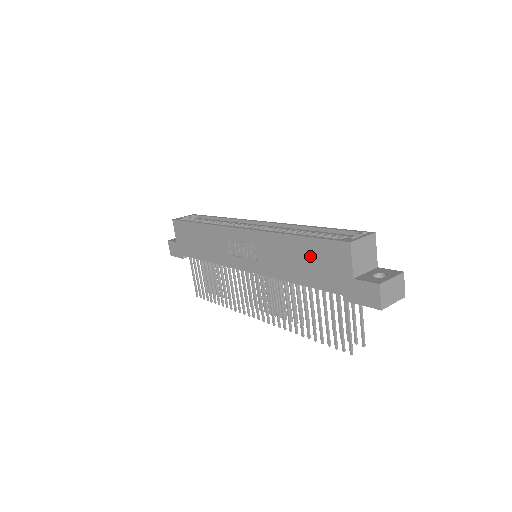
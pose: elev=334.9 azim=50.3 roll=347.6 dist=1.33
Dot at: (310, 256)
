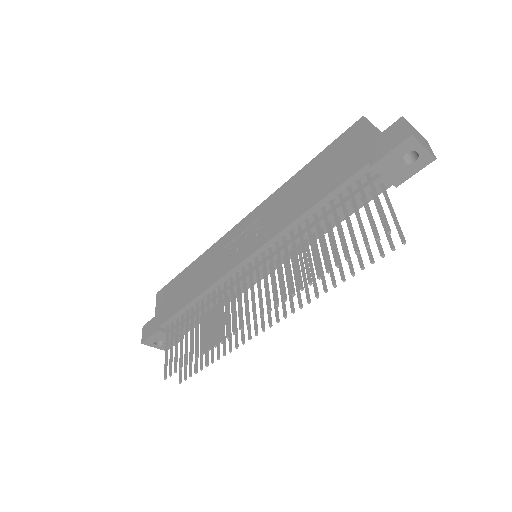
Dot at: (322, 167)
